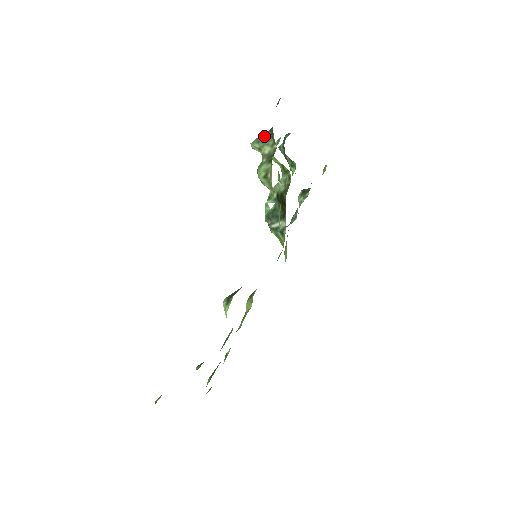
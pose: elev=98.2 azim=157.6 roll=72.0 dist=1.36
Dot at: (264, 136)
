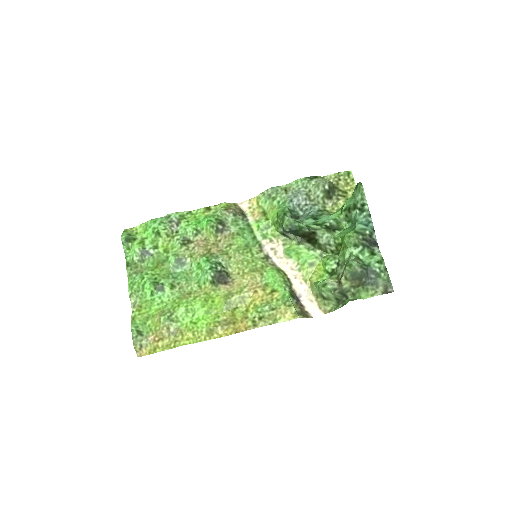
Dot at: (359, 277)
